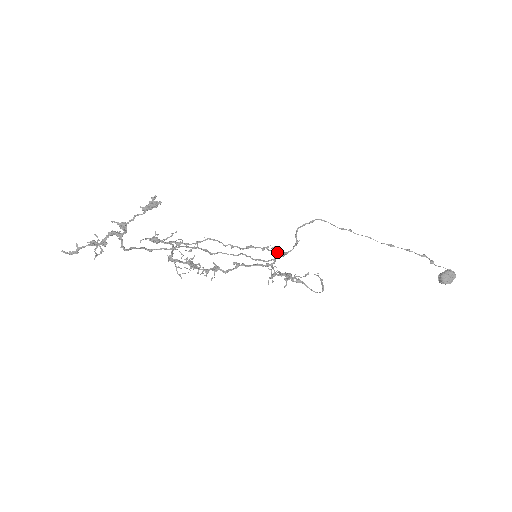
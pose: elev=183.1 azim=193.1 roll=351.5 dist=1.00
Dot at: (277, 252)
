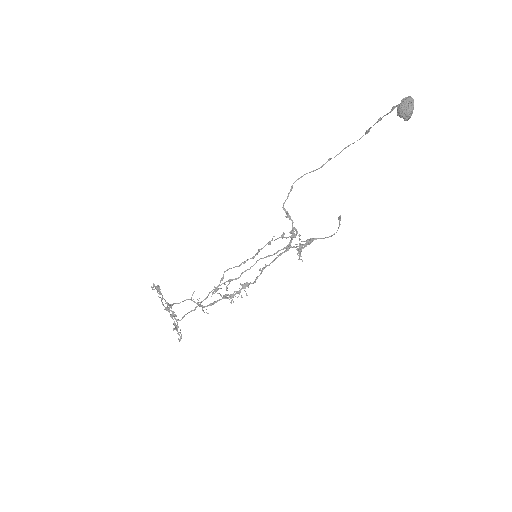
Dot at: (293, 232)
